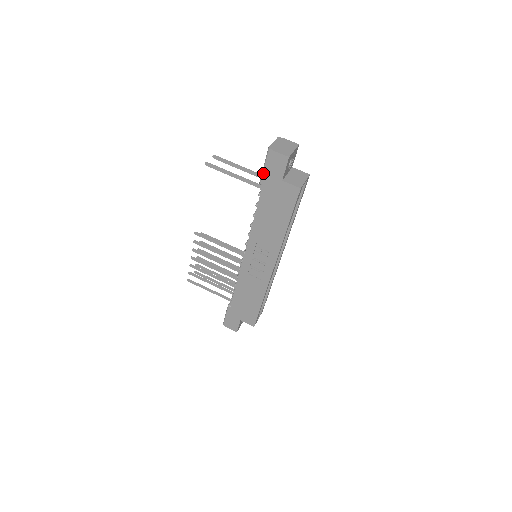
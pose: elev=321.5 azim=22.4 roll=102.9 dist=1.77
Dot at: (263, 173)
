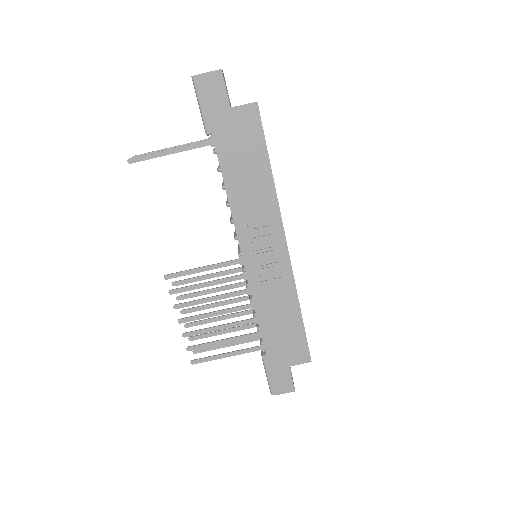
Dot at: (203, 116)
